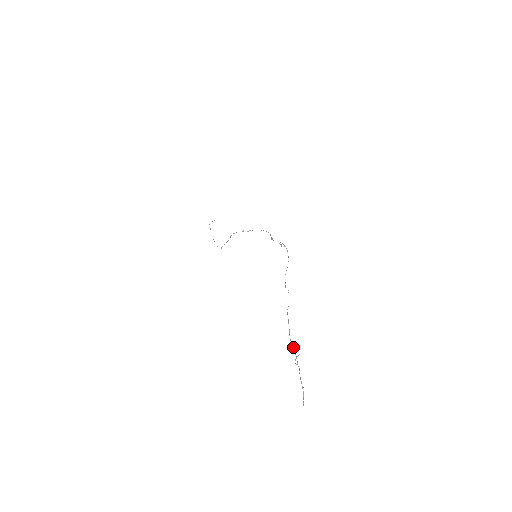
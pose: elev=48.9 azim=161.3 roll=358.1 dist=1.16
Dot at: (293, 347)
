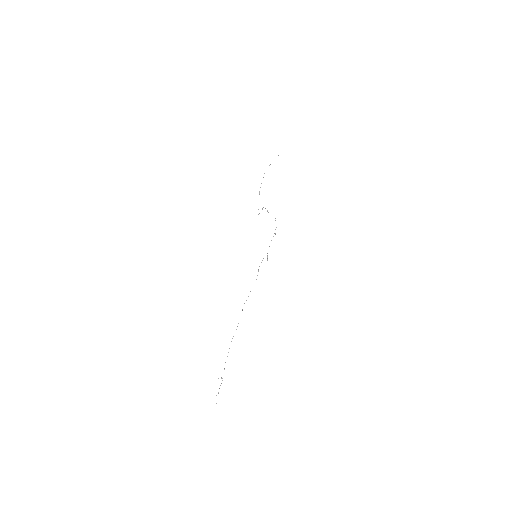
Dot at: occluded
